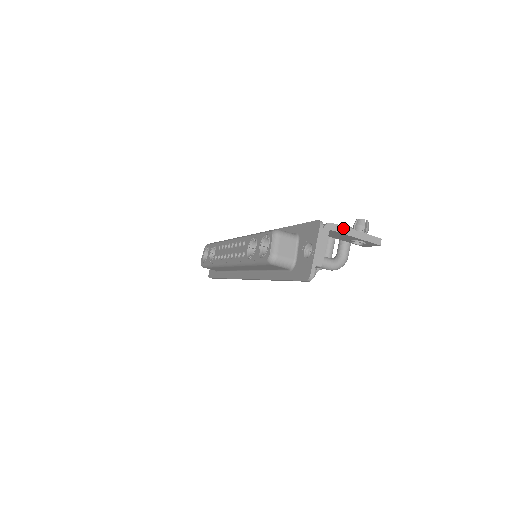
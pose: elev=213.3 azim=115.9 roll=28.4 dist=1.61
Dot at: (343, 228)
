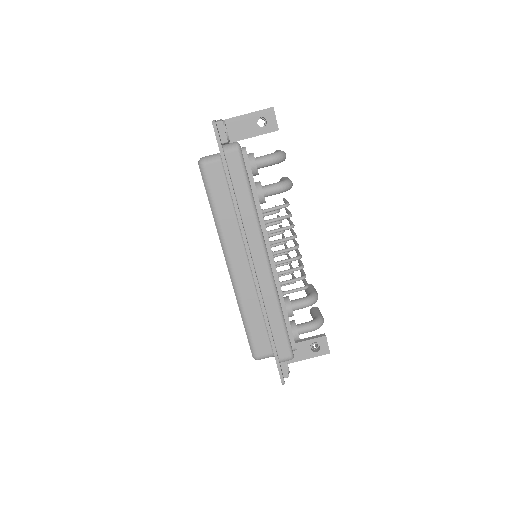
Dot at: (235, 117)
